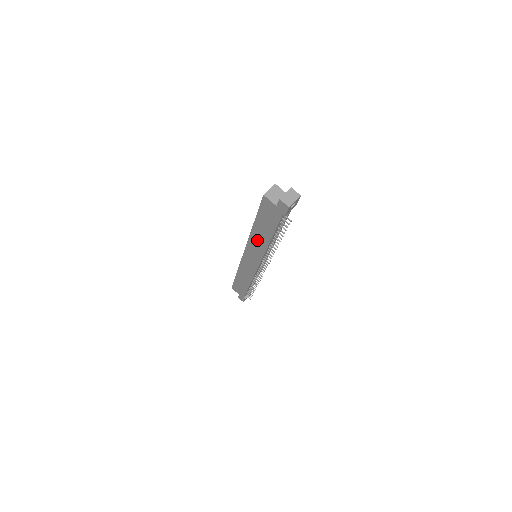
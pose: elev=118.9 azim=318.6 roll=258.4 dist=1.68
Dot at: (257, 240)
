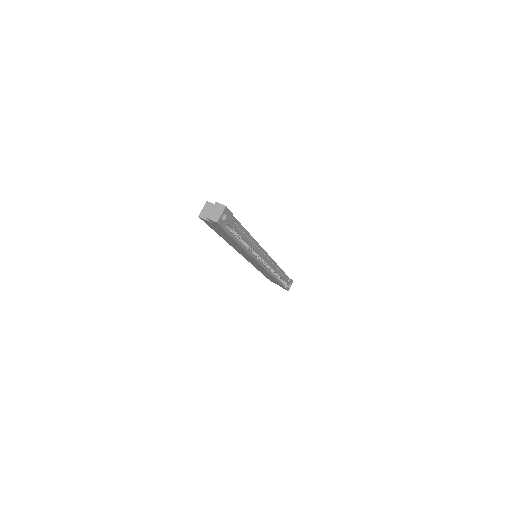
Dot at: occluded
